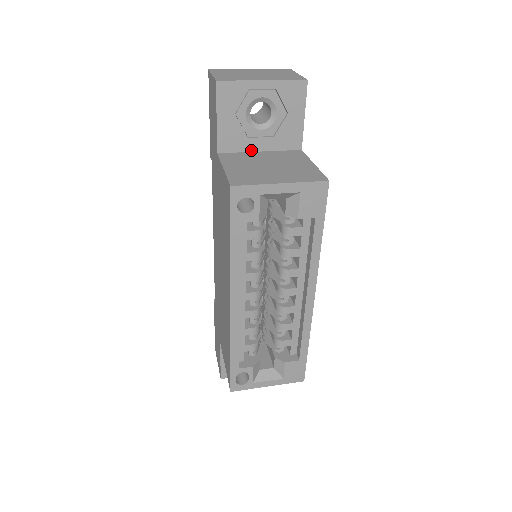
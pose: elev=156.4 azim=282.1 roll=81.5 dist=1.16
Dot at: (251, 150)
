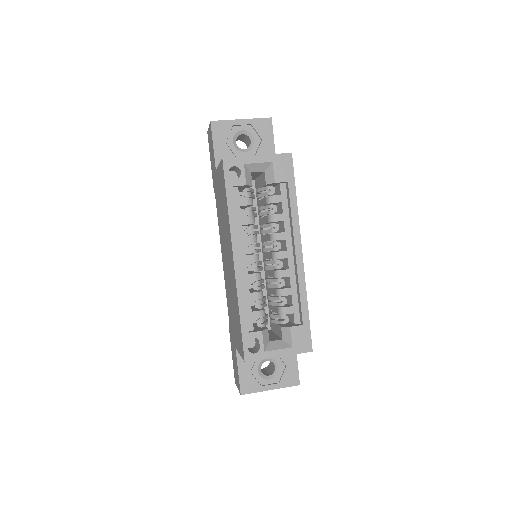
Dot at: occluded
